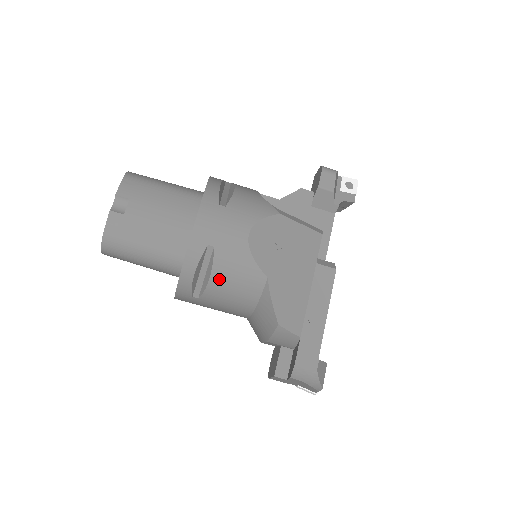
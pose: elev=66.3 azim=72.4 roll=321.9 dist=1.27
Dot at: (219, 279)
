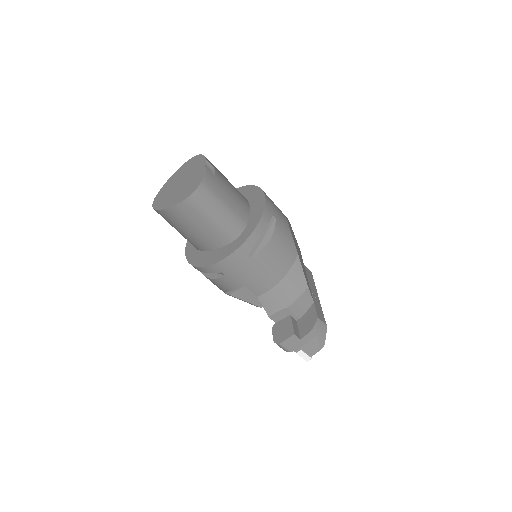
Dot at: (275, 243)
